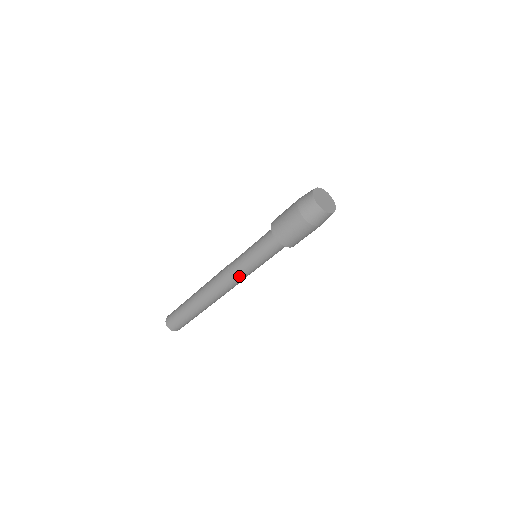
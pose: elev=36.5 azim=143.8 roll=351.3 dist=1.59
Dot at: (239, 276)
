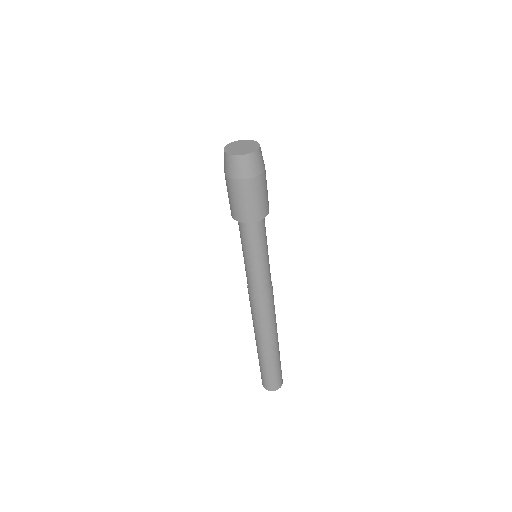
Dot at: (268, 284)
